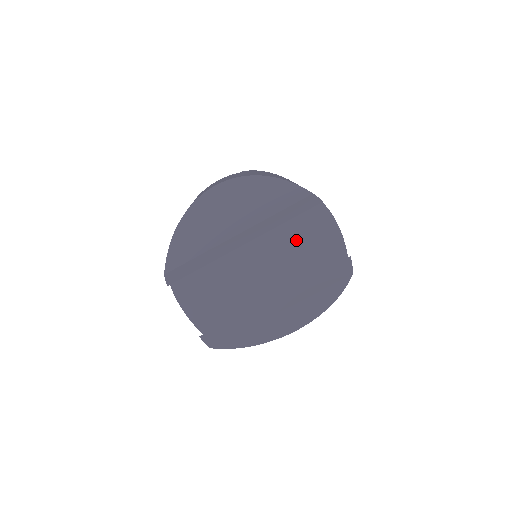
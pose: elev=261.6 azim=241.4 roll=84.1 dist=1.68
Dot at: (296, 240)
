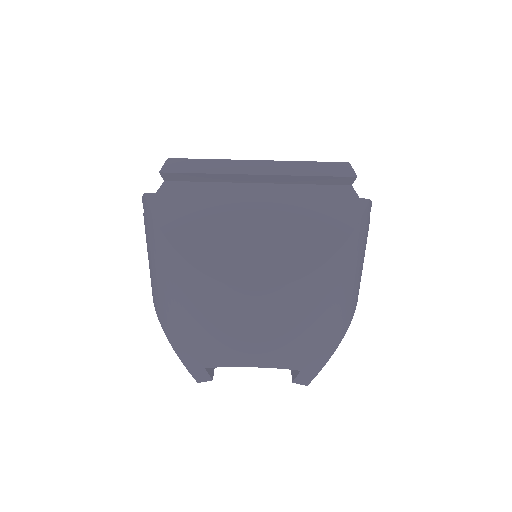
Dot at: occluded
